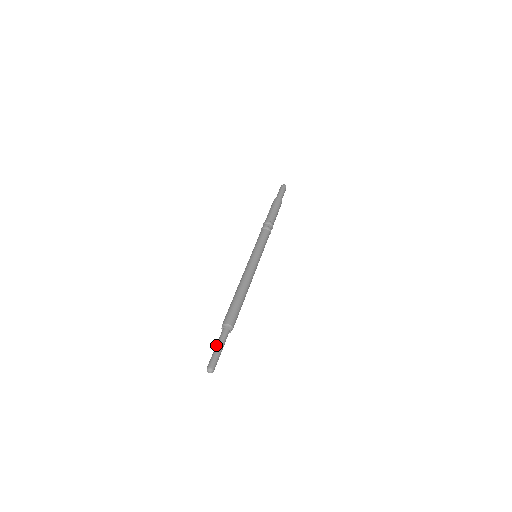
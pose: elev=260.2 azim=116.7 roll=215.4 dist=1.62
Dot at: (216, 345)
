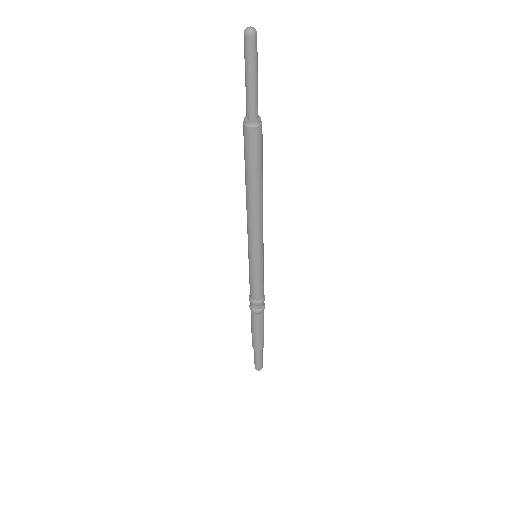
Dot at: (247, 79)
